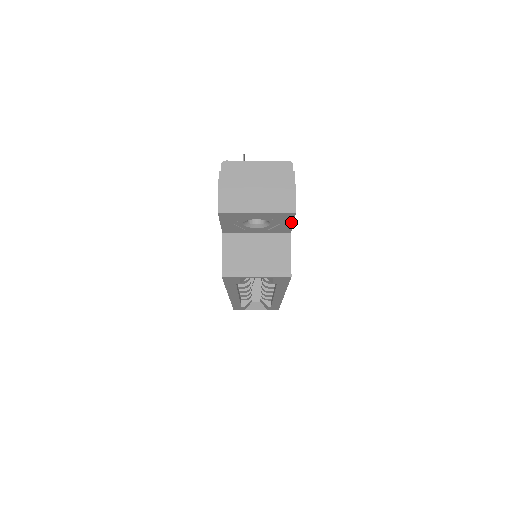
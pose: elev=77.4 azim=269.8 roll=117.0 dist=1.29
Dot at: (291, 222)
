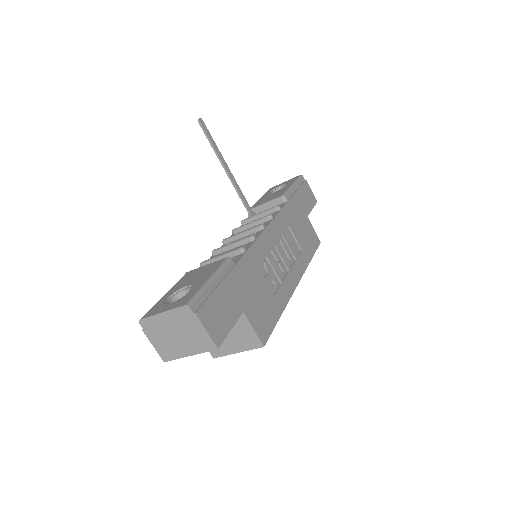
Dot at: (227, 332)
